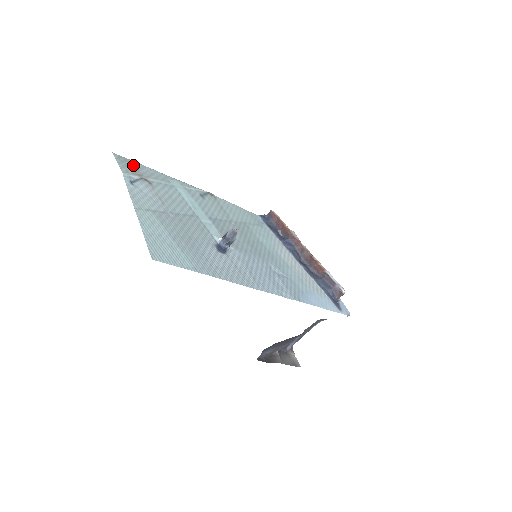
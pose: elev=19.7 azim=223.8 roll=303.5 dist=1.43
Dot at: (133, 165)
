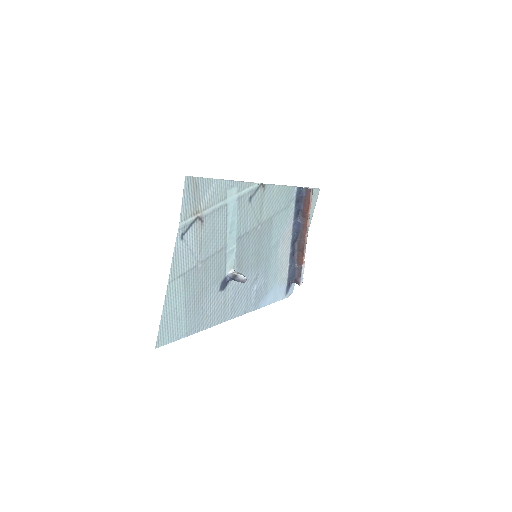
Dot at: (199, 190)
